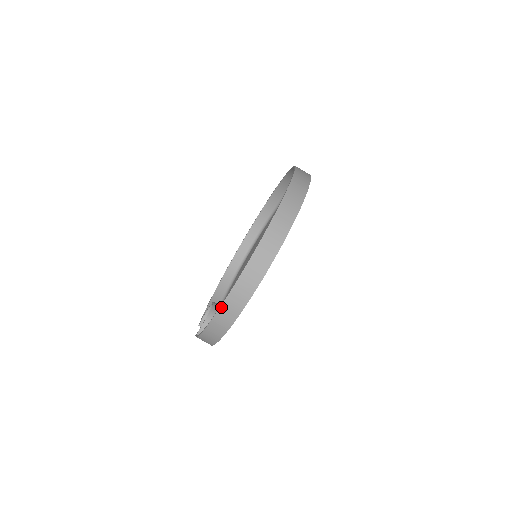
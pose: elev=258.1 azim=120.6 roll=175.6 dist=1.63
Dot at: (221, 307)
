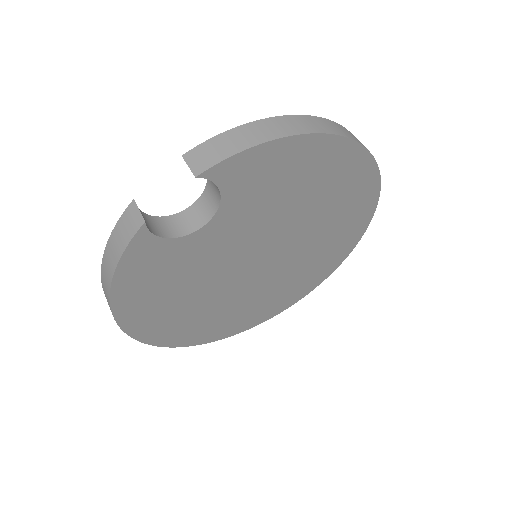
Dot at: (331, 121)
